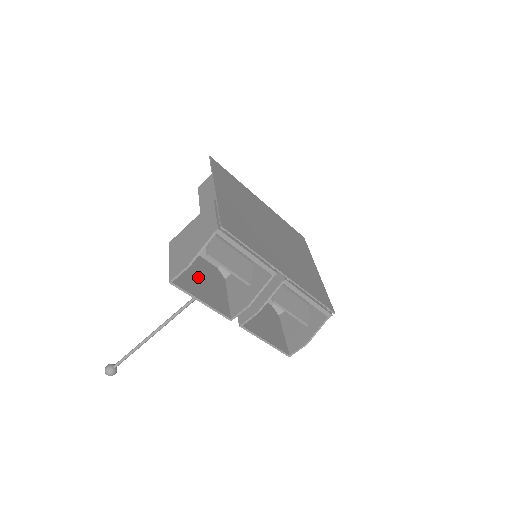
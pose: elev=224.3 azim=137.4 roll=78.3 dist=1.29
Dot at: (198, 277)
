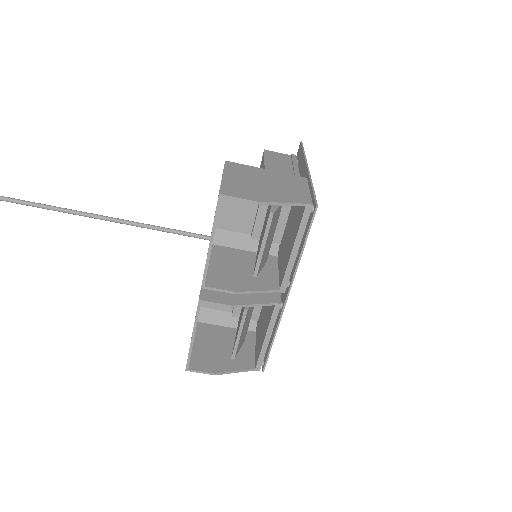
Dot at: occluded
